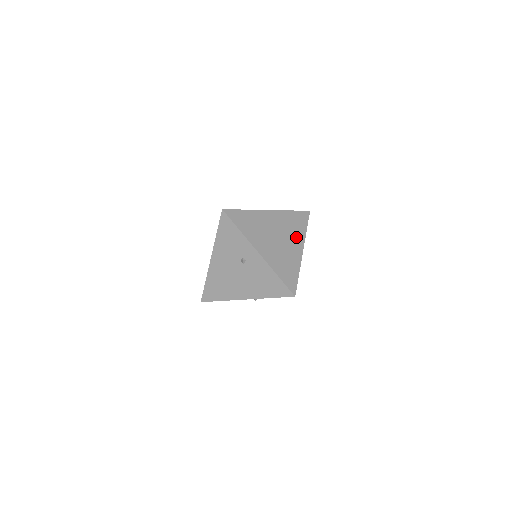
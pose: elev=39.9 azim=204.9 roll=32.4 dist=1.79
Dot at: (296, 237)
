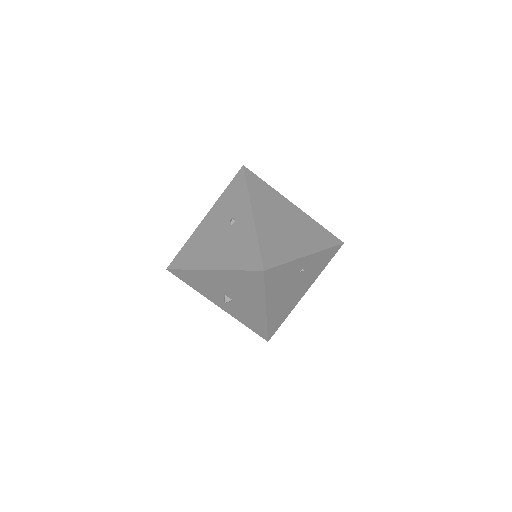
Dot at: (309, 241)
